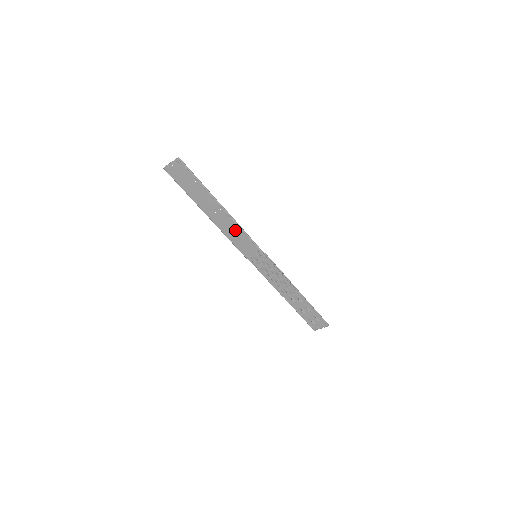
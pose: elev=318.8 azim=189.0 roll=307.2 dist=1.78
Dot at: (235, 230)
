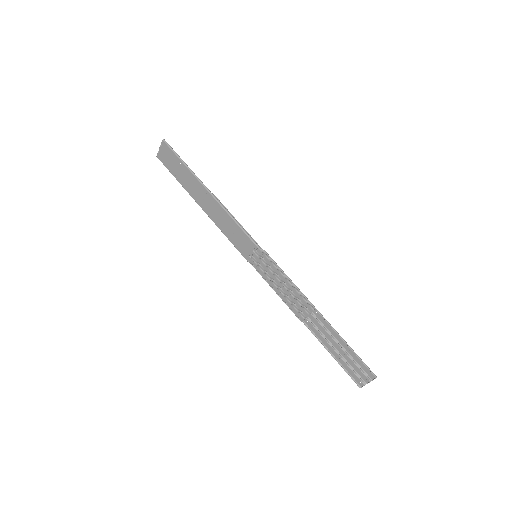
Dot at: (226, 219)
